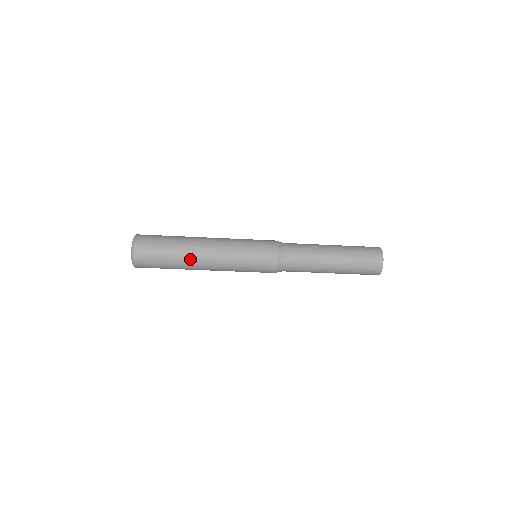
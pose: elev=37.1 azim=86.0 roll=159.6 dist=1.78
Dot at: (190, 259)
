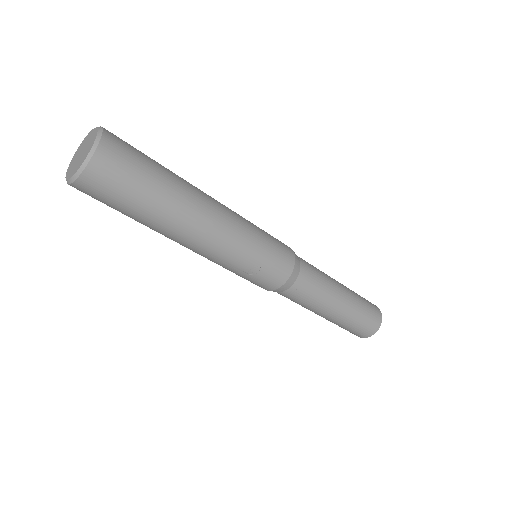
Dot at: (180, 222)
